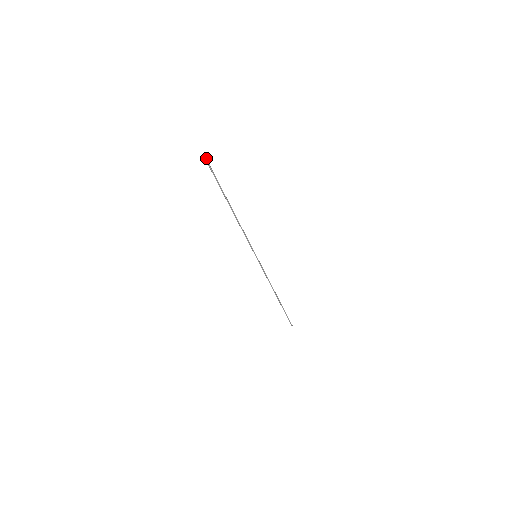
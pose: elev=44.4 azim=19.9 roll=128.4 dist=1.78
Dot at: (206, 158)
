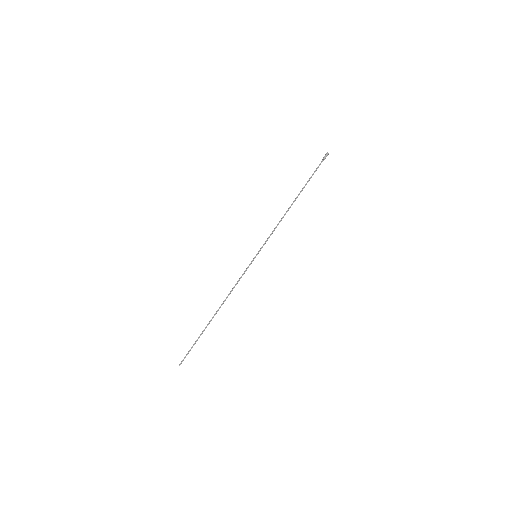
Dot at: (328, 153)
